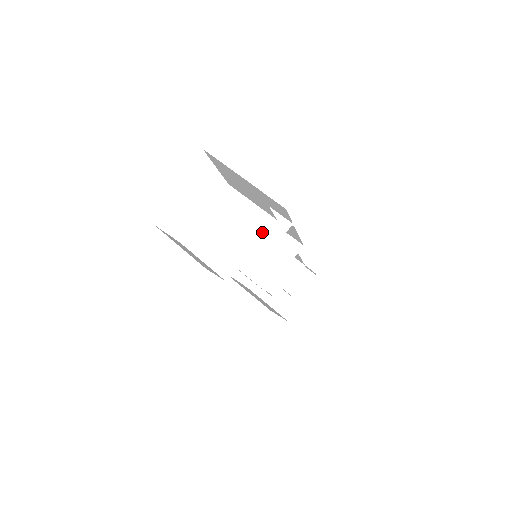
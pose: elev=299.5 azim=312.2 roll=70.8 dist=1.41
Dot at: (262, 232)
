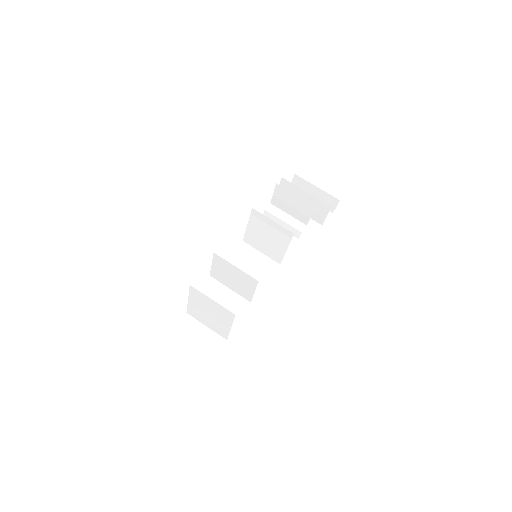
Dot at: (231, 320)
